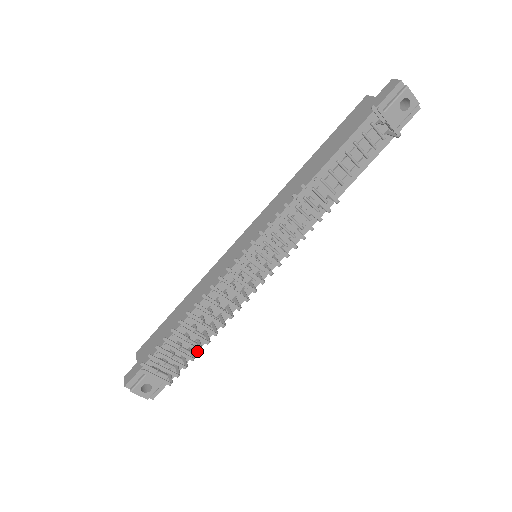
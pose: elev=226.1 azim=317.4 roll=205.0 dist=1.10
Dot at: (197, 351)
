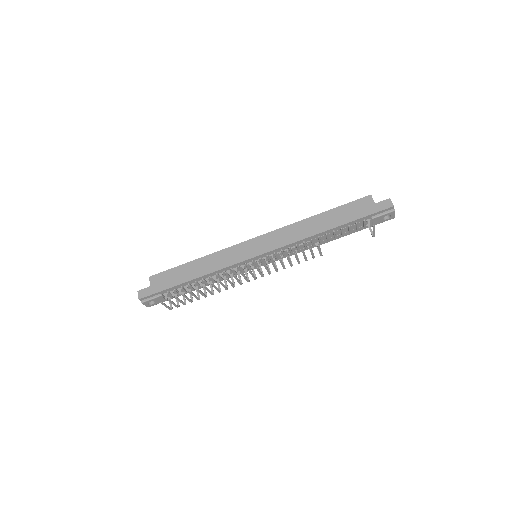
Dot at: (197, 299)
